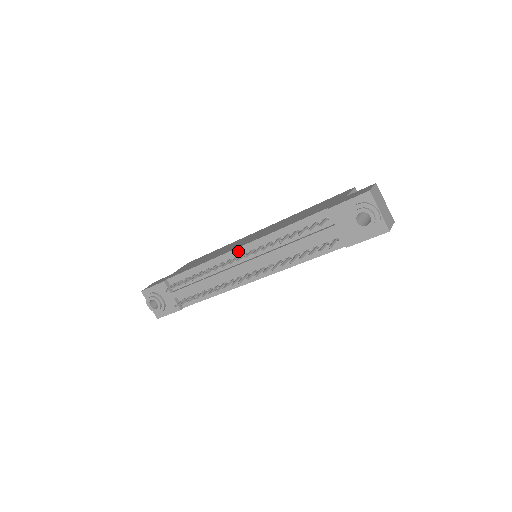
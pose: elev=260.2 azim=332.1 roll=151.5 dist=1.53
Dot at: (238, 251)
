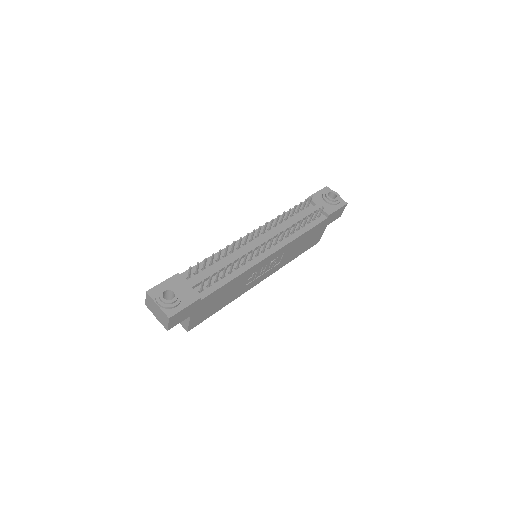
Dot at: occluded
